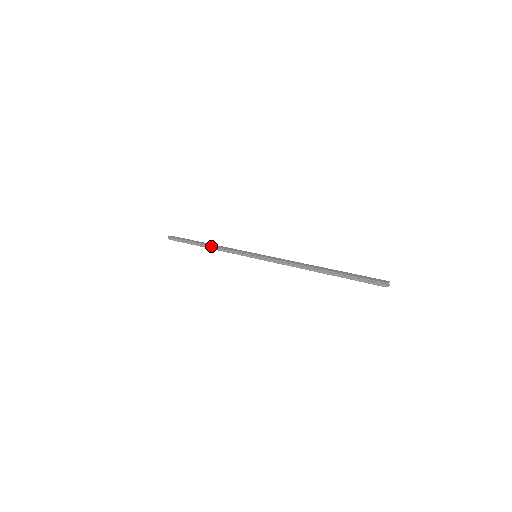
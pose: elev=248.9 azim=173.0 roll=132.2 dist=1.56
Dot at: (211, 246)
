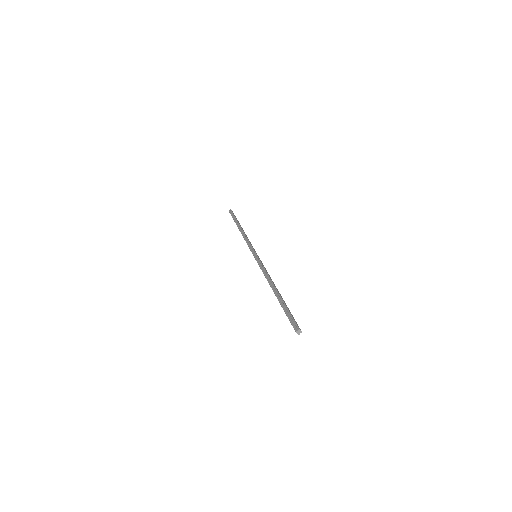
Dot at: (243, 231)
